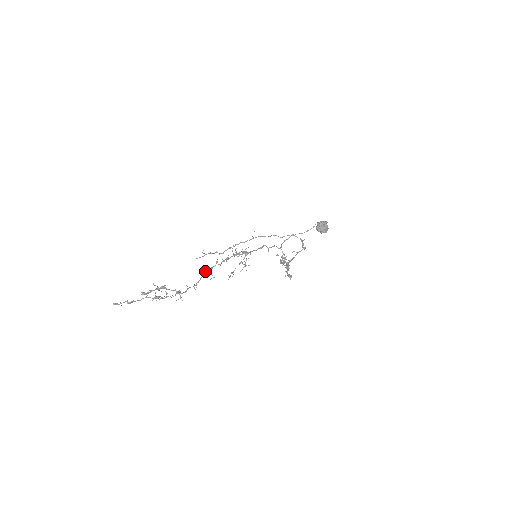
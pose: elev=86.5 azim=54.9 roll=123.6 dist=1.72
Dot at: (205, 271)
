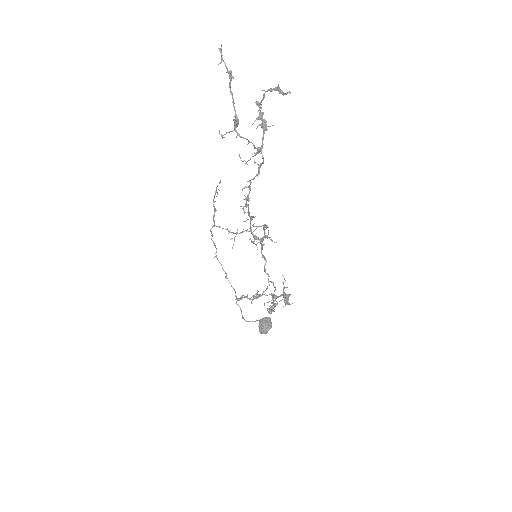
Dot at: occluded
